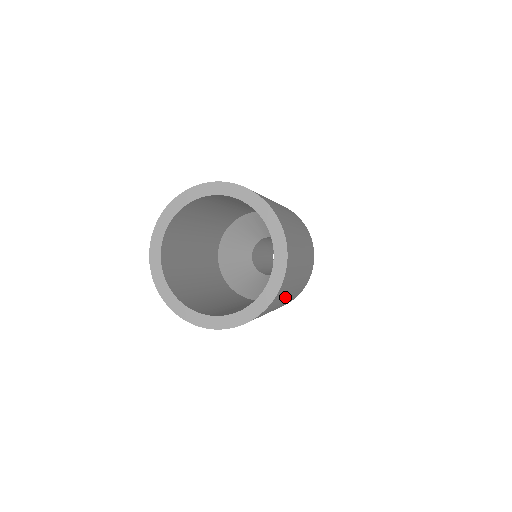
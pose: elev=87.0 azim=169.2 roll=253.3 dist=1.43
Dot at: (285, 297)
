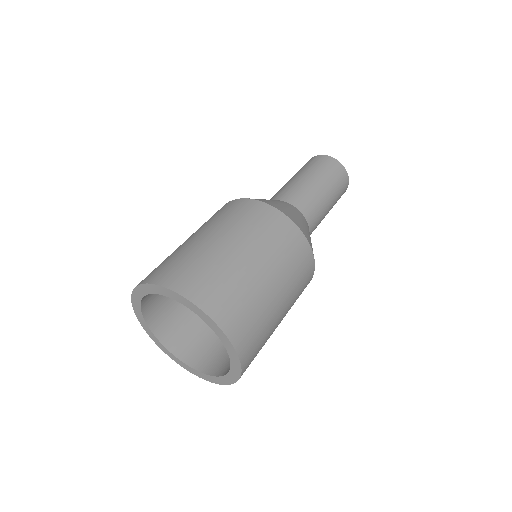
Dot at: (265, 302)
